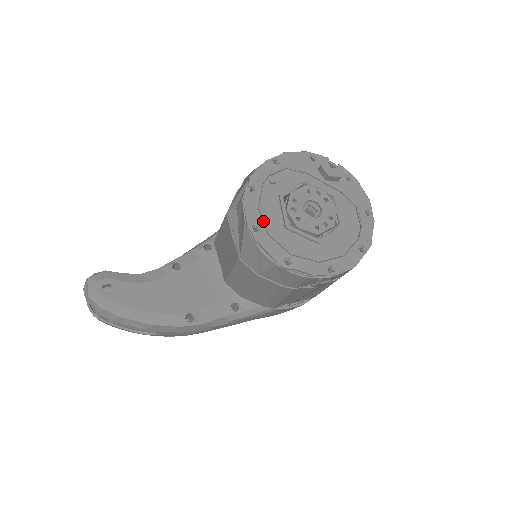
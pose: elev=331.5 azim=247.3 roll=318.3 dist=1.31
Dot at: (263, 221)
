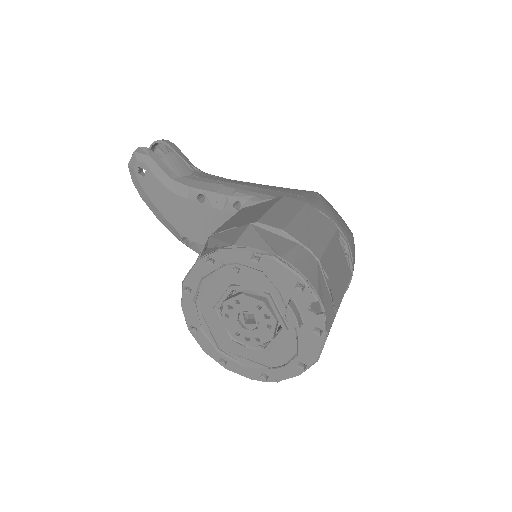
Dot at: (198, 290)
